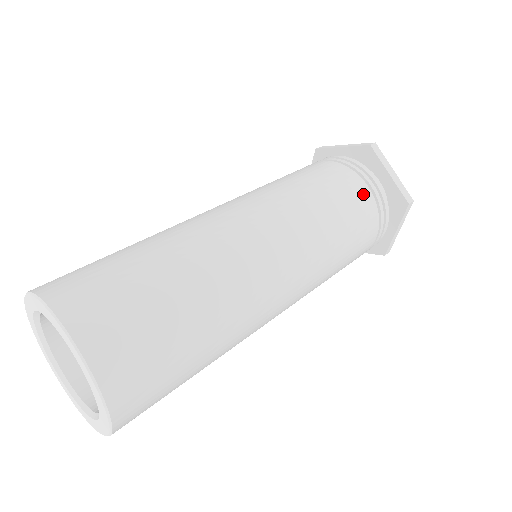
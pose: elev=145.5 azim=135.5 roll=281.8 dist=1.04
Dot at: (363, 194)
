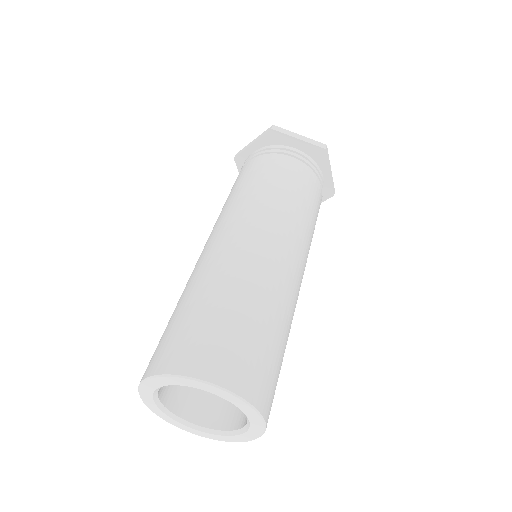
Dot at: (320, 197)
